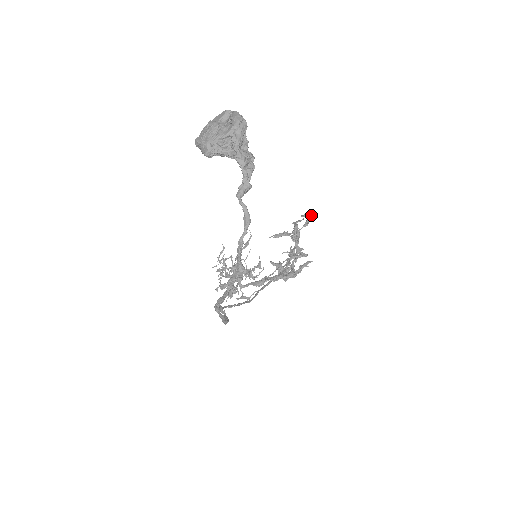
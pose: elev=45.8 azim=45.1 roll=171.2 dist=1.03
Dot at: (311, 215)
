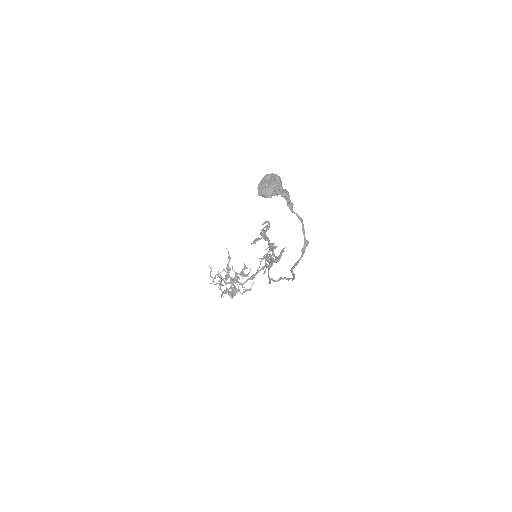
Dot at: (268, 222)
